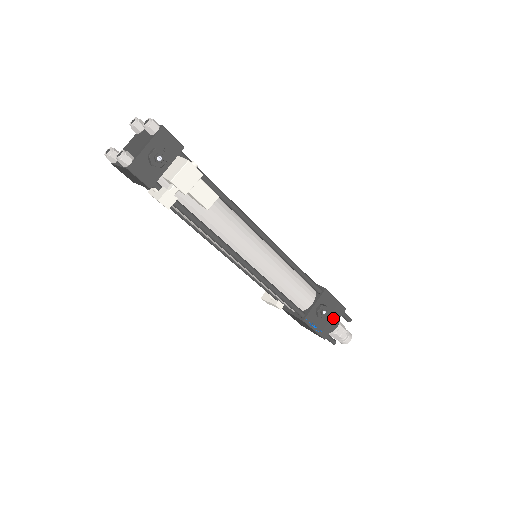
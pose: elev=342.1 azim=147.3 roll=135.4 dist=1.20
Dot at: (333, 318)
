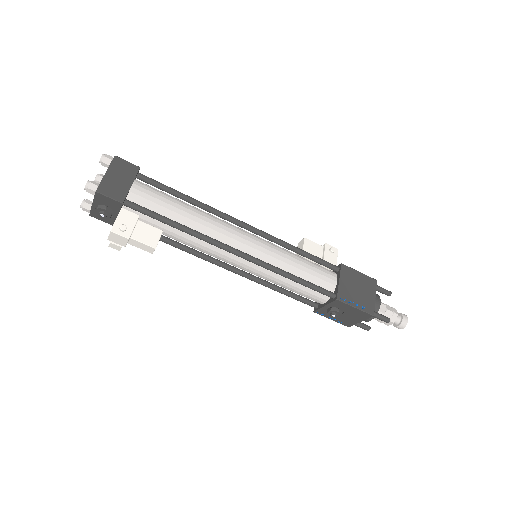
Dot at: (356, 318)
